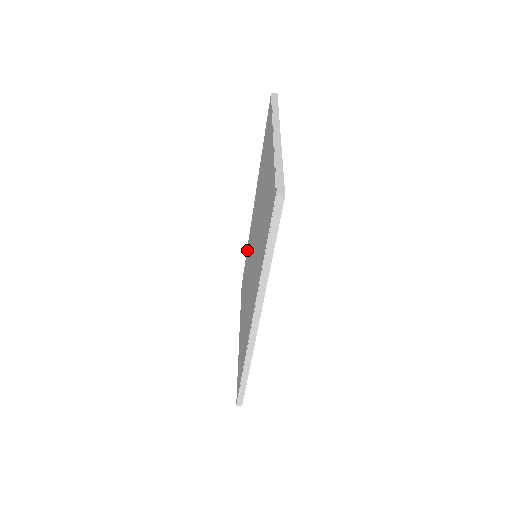
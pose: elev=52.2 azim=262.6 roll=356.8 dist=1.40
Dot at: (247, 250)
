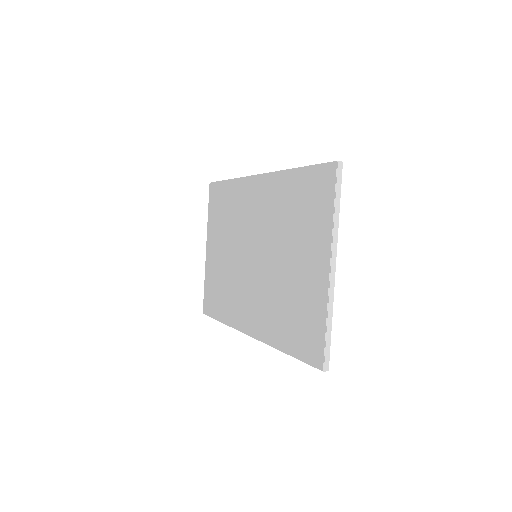
Dot at: (232, 186)
